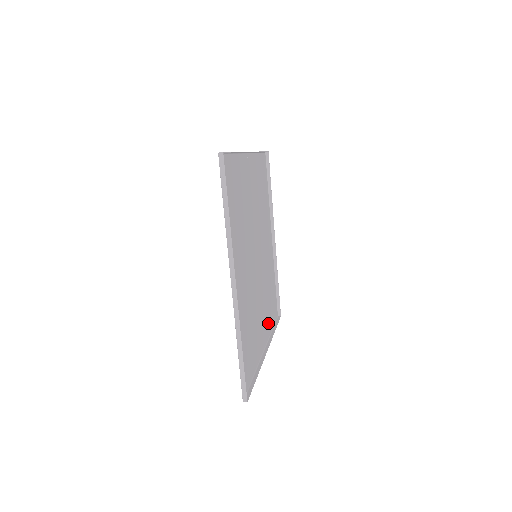
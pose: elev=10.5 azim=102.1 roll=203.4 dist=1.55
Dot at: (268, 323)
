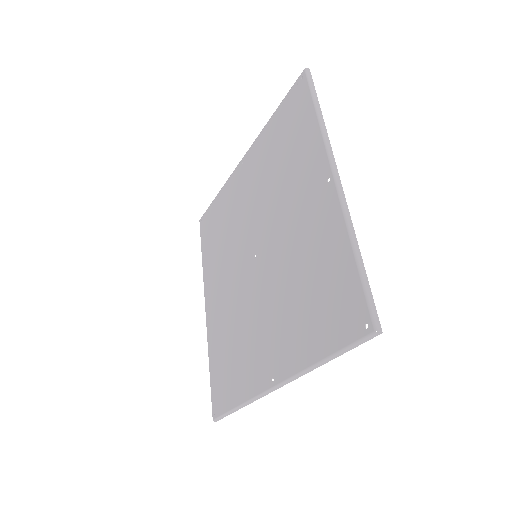
Dot at: (247, 378)
